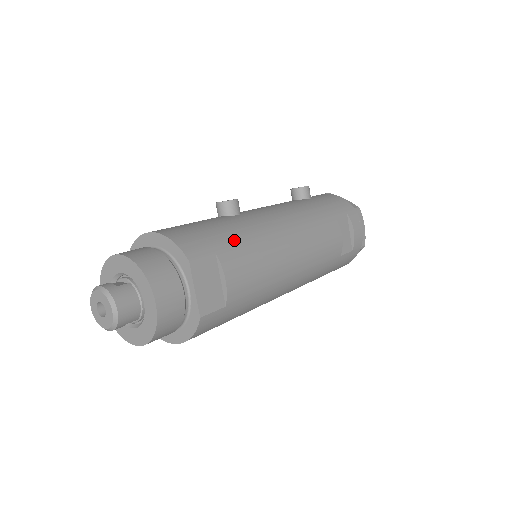
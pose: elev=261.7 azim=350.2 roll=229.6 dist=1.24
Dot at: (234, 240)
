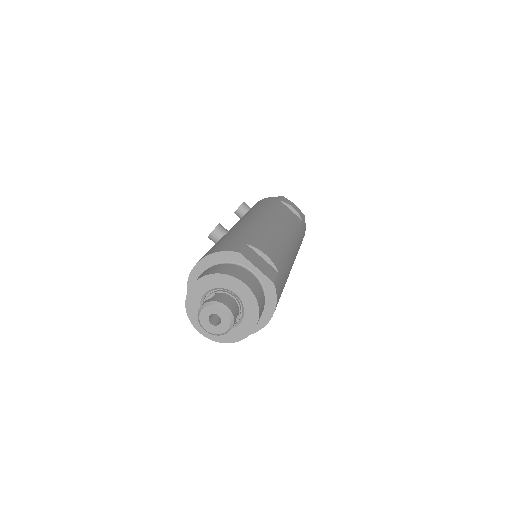
Dot at: (246, 236)
